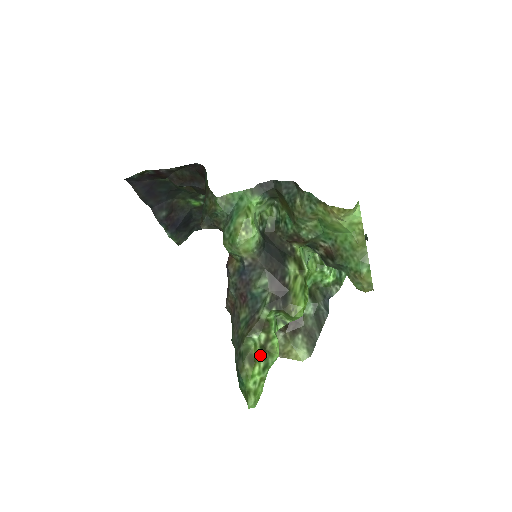
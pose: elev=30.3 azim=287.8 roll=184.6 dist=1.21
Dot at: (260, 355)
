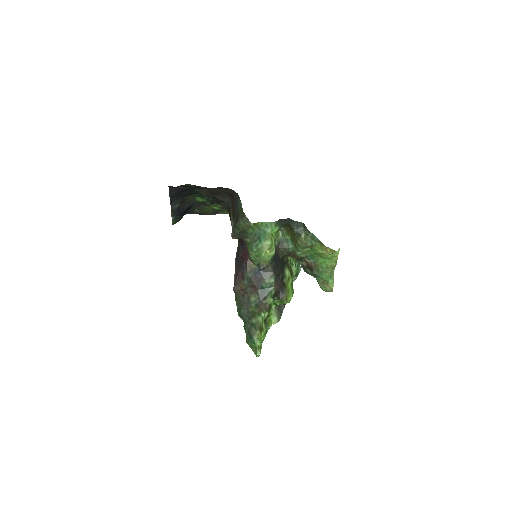
Dot at: (264, 325)
